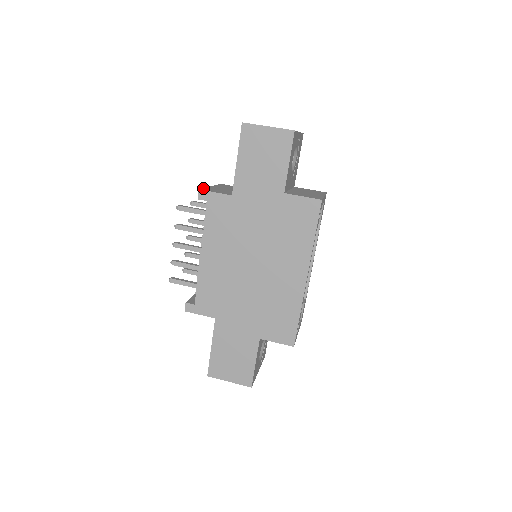
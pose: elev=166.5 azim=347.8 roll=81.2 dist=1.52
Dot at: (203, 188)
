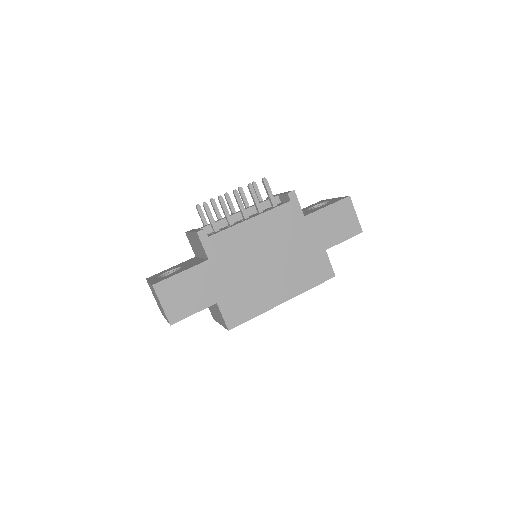
Dot at: occluded
